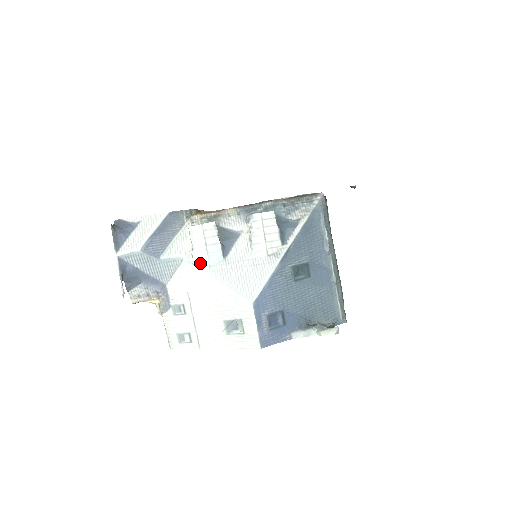
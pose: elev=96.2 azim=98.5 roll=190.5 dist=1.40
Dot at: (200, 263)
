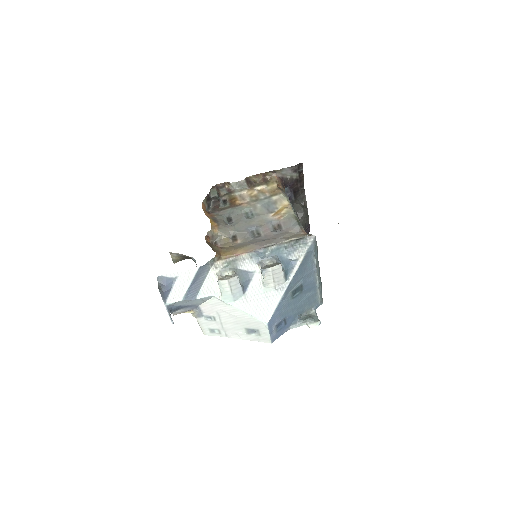
Dot at: (227, 300)
